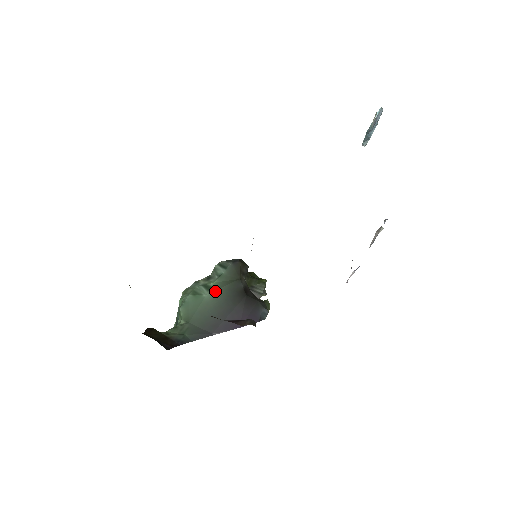
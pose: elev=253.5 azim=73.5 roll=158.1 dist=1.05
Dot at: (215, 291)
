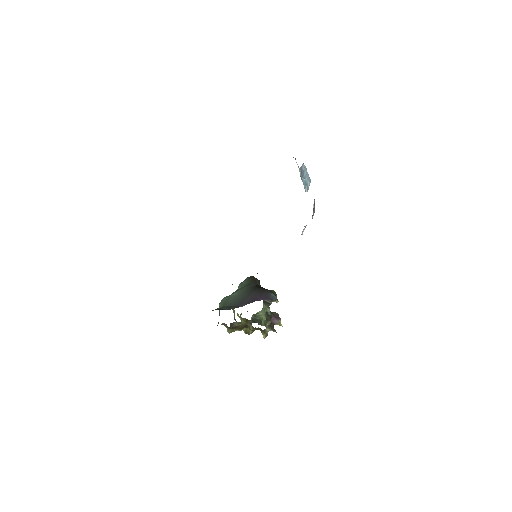
Dot at: (239, 291)
